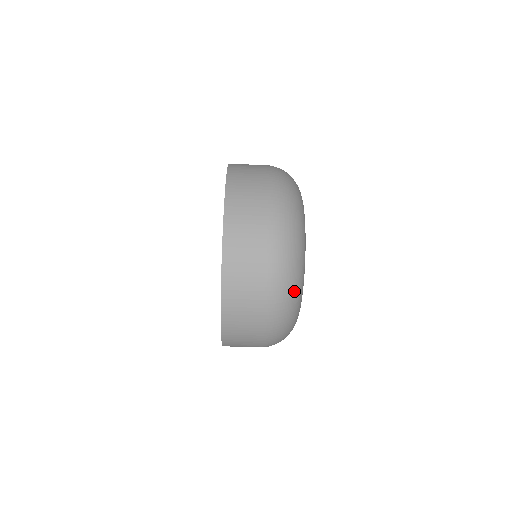
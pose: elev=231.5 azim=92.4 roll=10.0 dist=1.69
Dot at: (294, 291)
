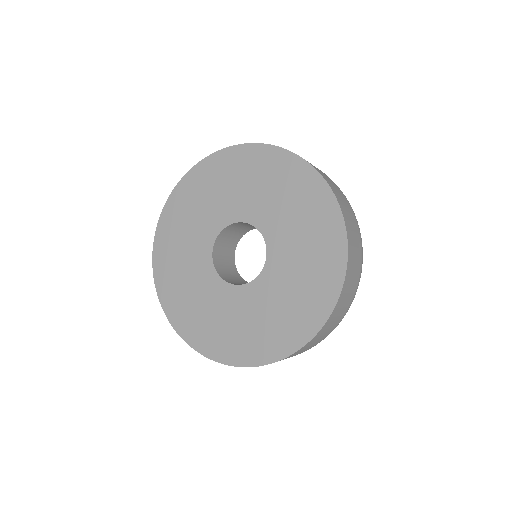
Dot at: occluded
